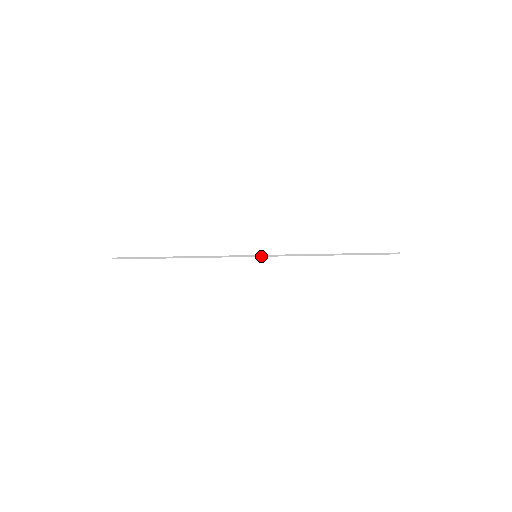
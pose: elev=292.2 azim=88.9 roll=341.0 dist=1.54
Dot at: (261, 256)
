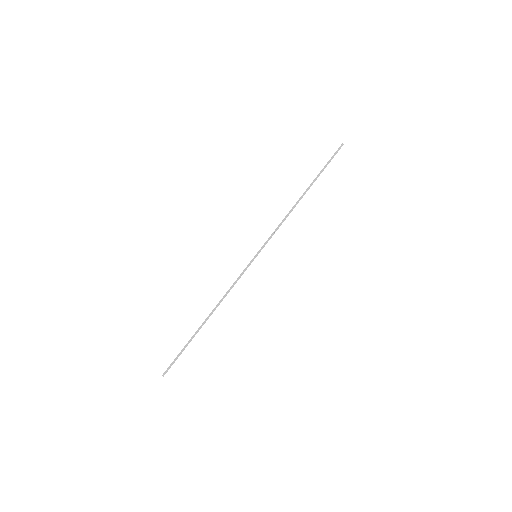
Dot at: (259, 252)
